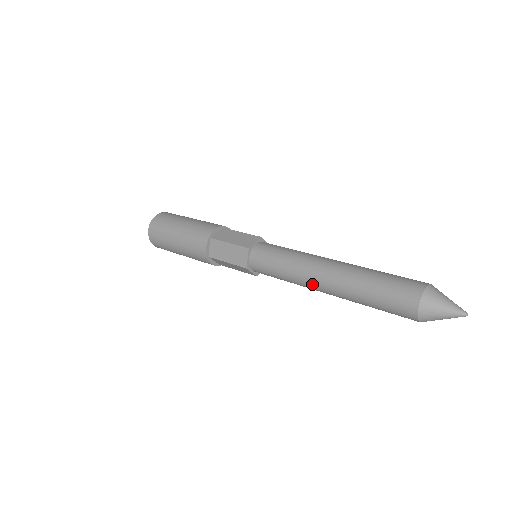
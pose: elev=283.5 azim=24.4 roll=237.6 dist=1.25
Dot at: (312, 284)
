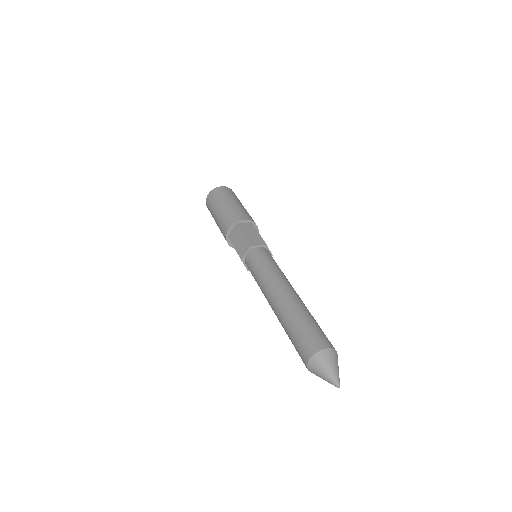
Dot at: (268, 298)
